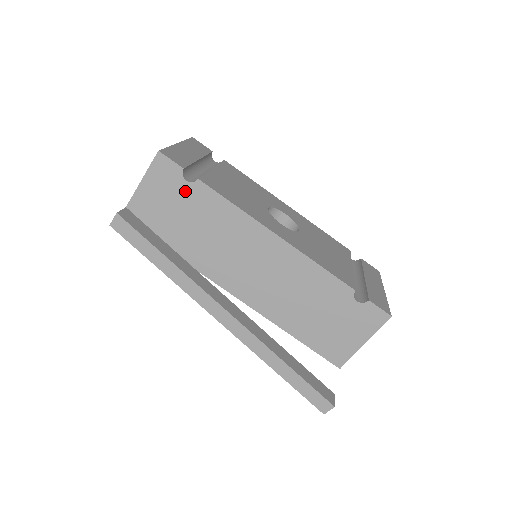
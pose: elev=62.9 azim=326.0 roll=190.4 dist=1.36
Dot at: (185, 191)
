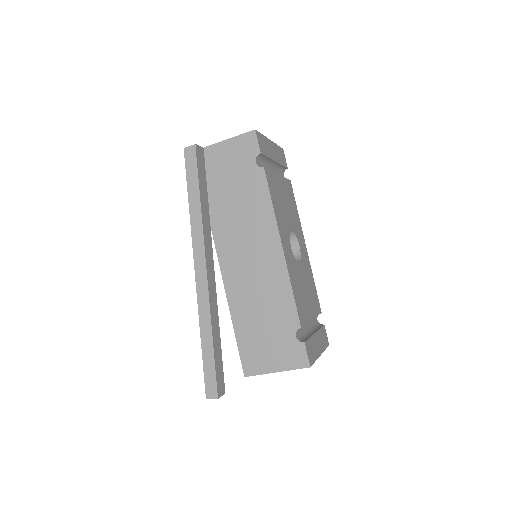
Dot at: (249, 168)
